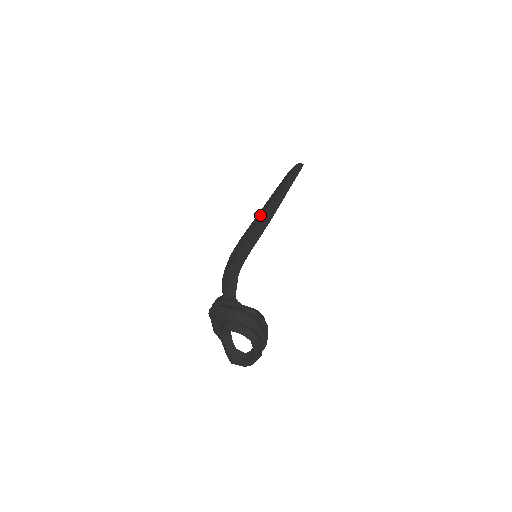
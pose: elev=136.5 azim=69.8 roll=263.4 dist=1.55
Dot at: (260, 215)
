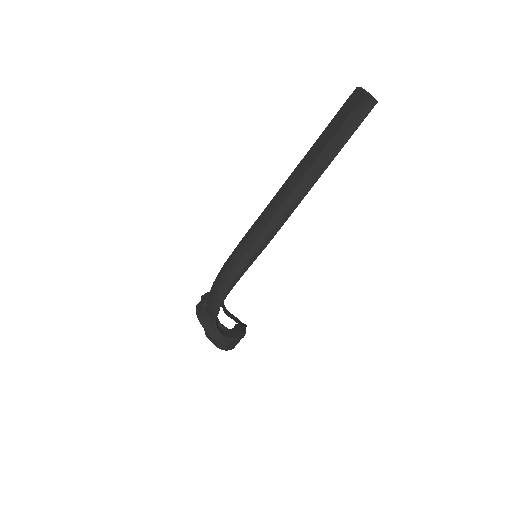
Dot at: (272, 213)
